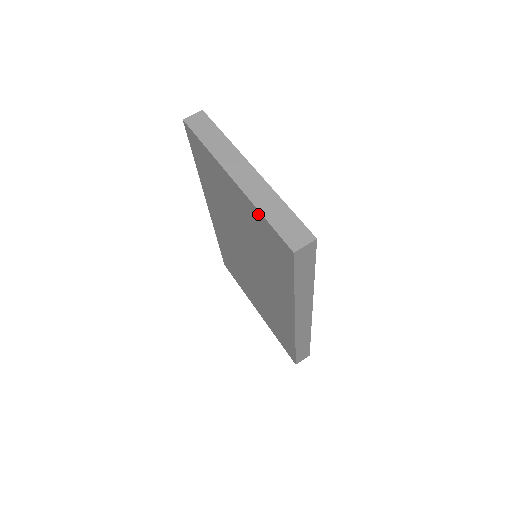
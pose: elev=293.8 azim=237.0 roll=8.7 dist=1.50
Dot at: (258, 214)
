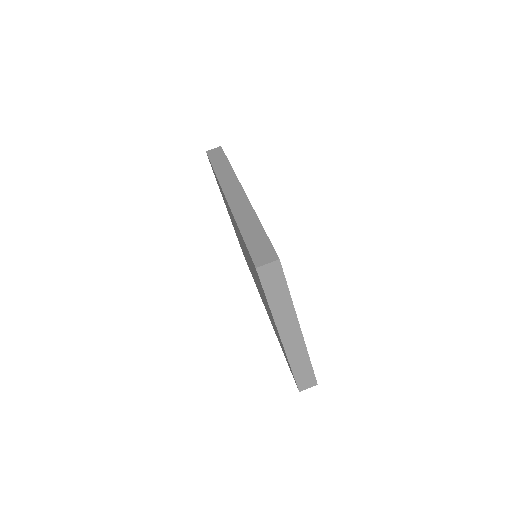
Dot at: (287, 359)
